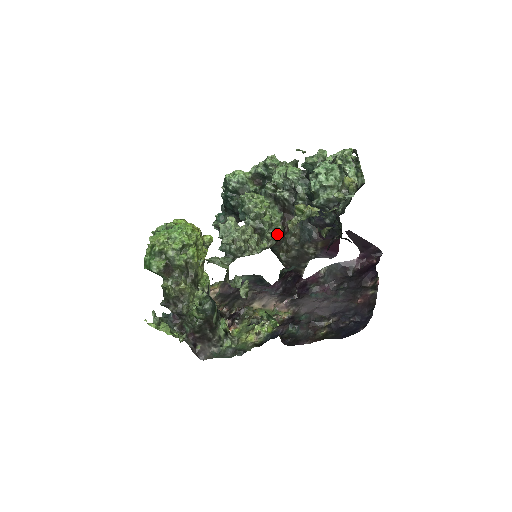
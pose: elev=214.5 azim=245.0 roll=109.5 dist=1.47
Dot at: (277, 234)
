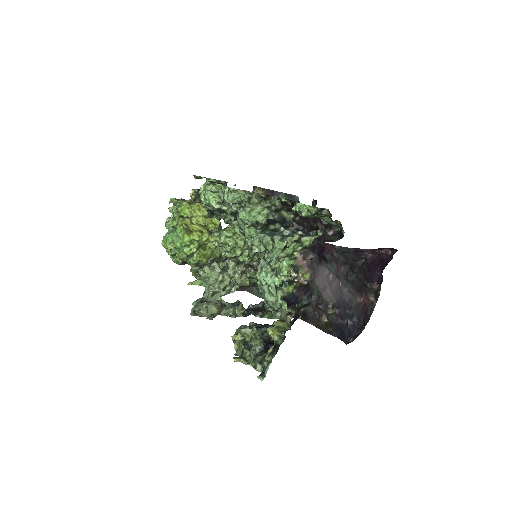
Dot at: occluded
